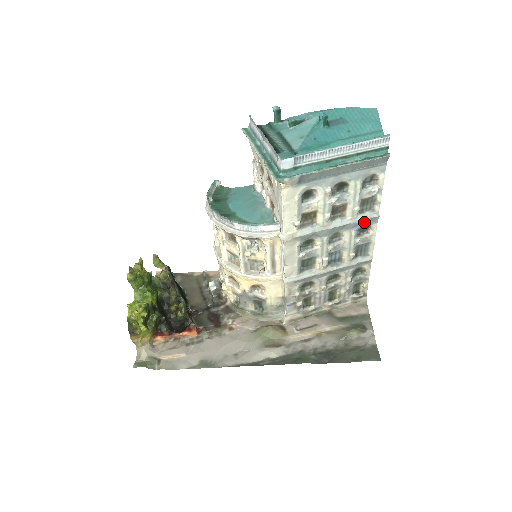
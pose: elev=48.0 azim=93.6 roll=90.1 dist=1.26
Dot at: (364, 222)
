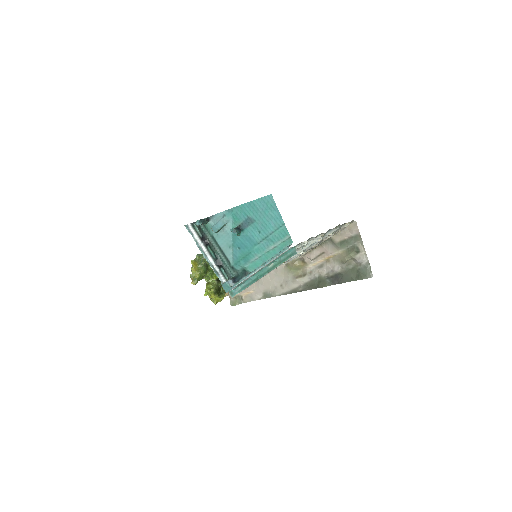
Dot at: (313, 241)
